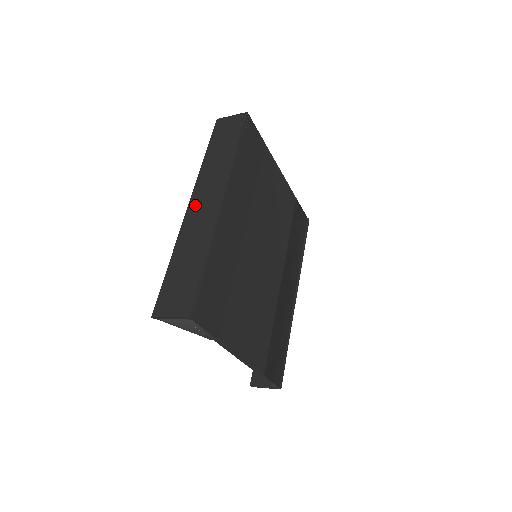
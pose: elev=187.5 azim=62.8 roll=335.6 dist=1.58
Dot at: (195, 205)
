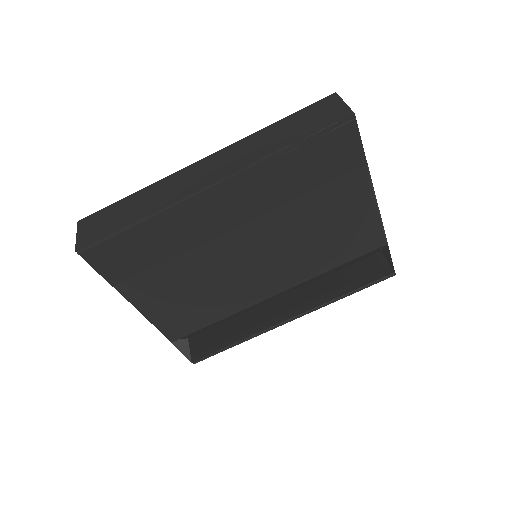
Dot at: (202, 165)
